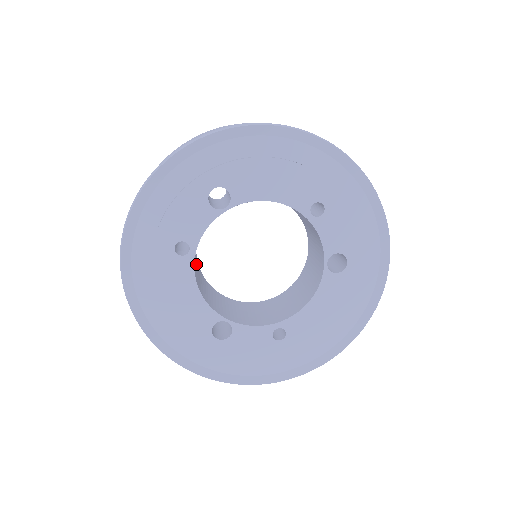
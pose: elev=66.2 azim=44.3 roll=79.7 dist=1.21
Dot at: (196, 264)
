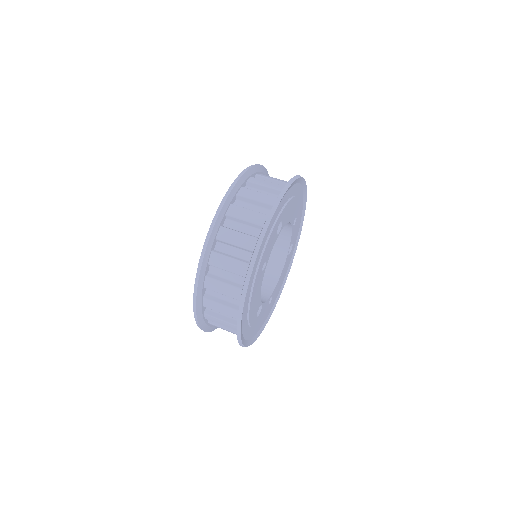
Dot at: occluded
